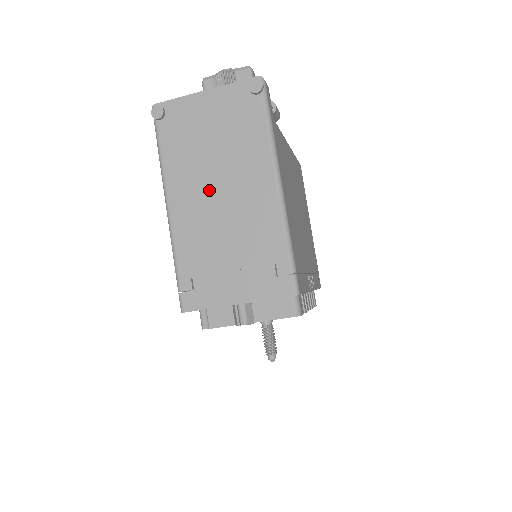
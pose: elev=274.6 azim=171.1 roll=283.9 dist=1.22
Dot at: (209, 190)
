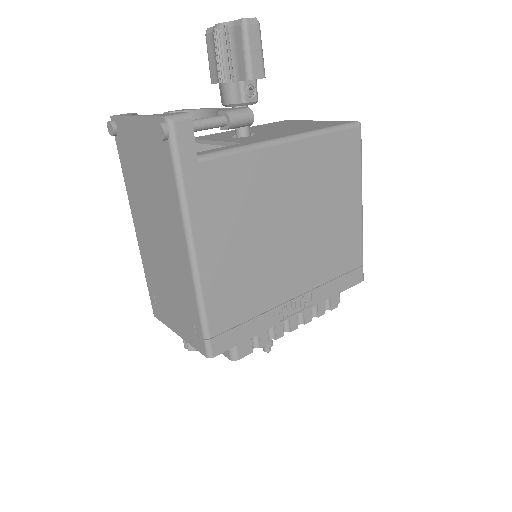
Dot at: (151, 226)
